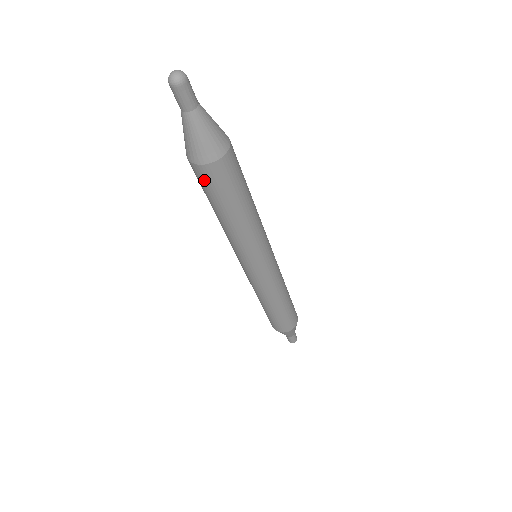
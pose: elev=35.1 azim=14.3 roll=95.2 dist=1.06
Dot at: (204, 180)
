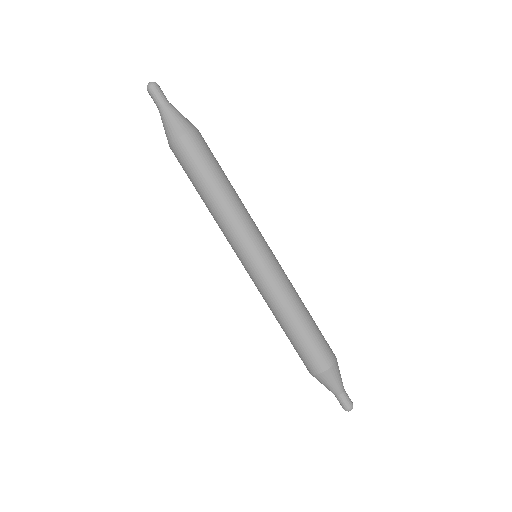
Dot at: (192, 150)
